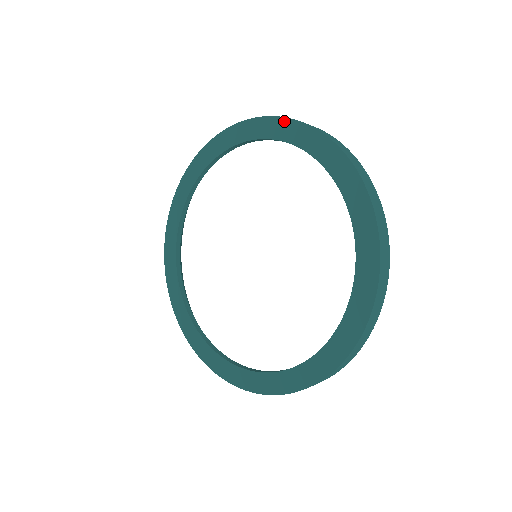
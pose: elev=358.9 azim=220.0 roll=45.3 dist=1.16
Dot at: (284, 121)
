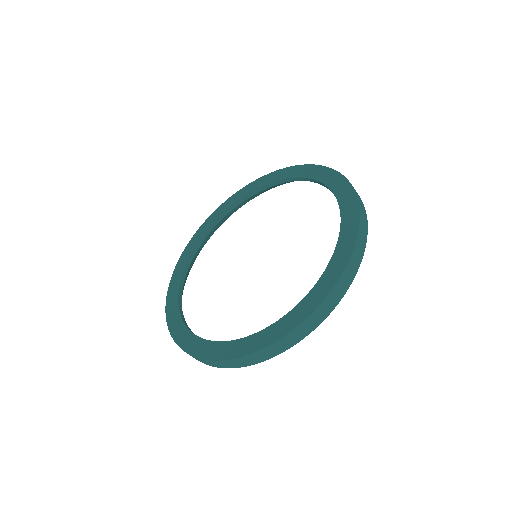
Dot at: (261, 179)
